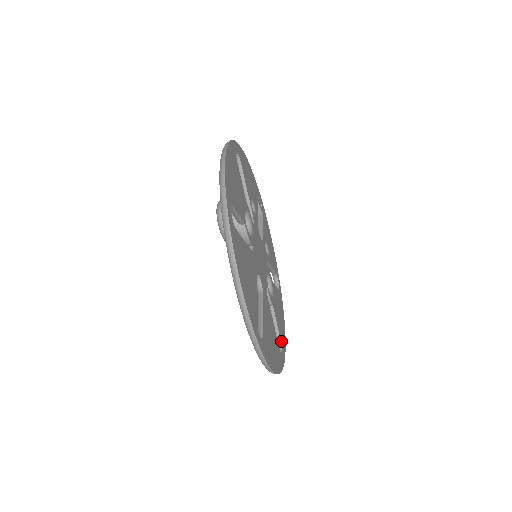
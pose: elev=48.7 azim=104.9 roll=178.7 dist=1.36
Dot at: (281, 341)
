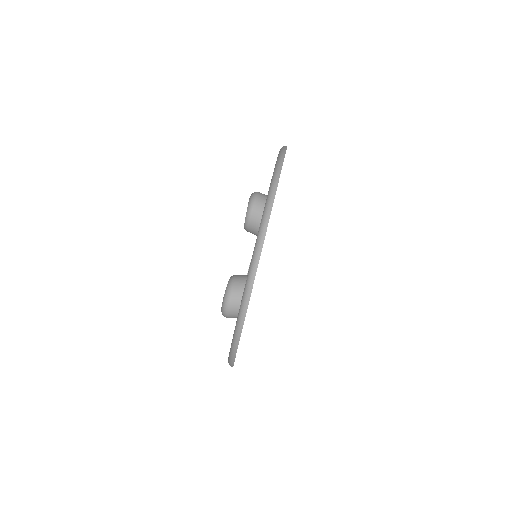
Dot at: occluded
